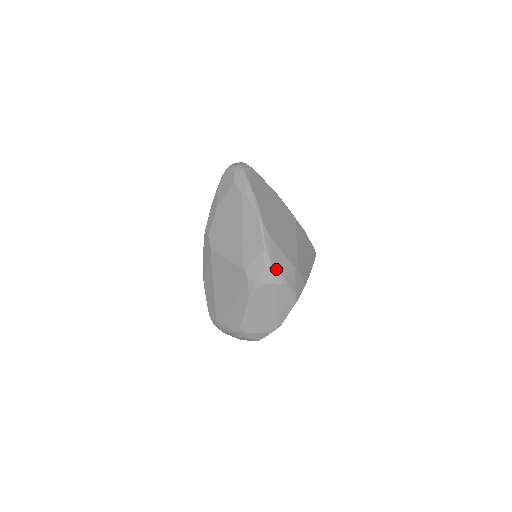
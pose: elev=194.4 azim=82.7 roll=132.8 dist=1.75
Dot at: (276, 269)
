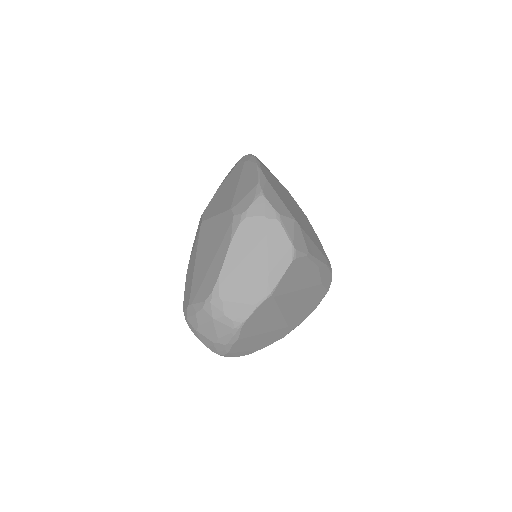
Dot at: (269, 201)
